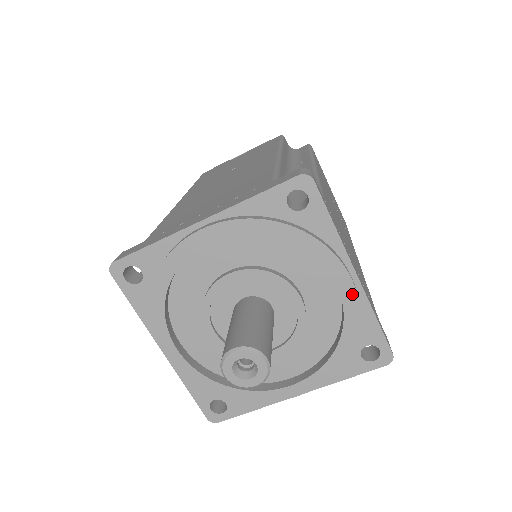
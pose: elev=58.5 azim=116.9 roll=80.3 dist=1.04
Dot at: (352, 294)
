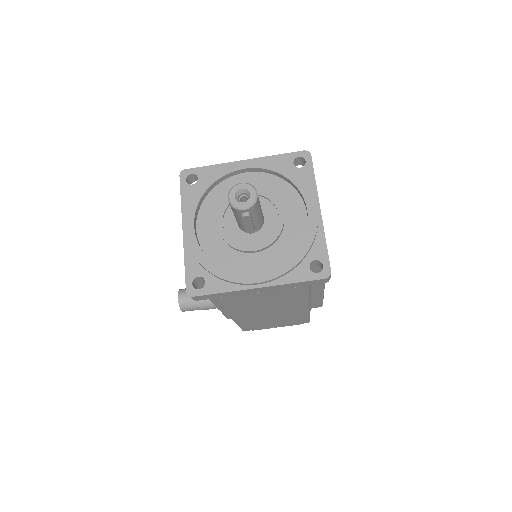
Dot at: (315, 218)
